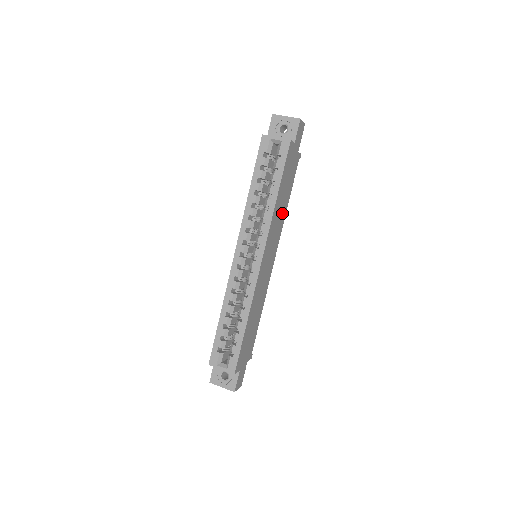
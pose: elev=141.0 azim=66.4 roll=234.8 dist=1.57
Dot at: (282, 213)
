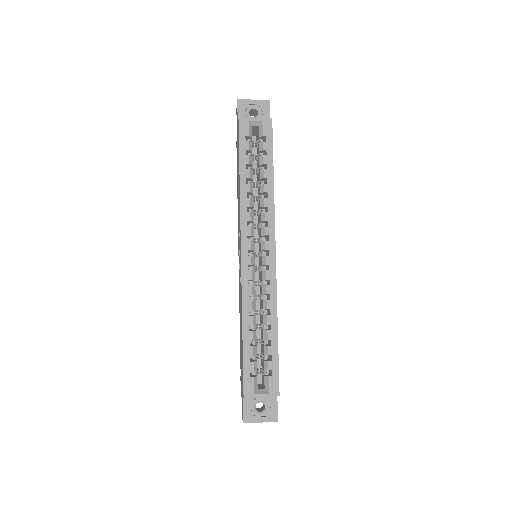
Dot at: occluded
